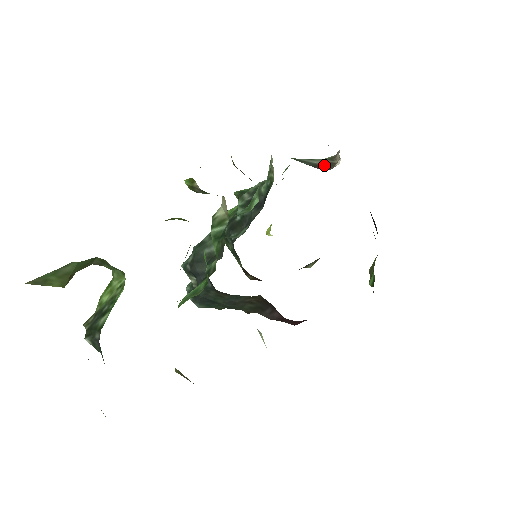
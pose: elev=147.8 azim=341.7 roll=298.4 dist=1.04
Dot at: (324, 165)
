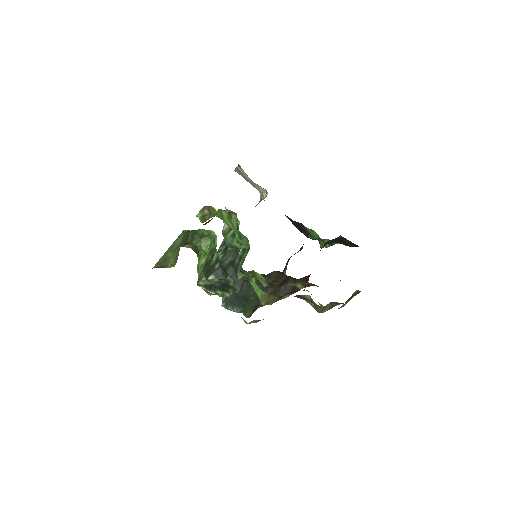
Dot at: occluded
